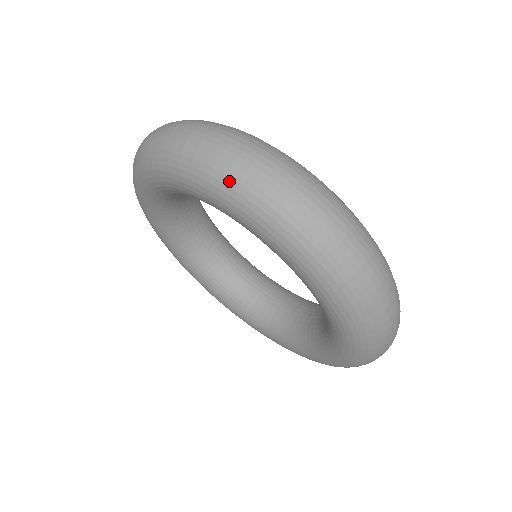
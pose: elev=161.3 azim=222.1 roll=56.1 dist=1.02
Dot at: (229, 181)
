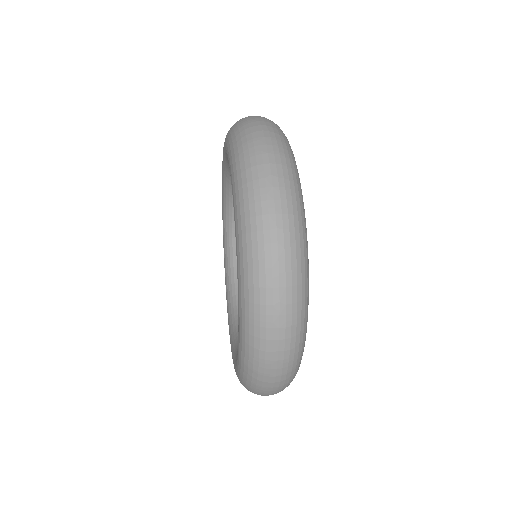
Dot at: (249, 223)
